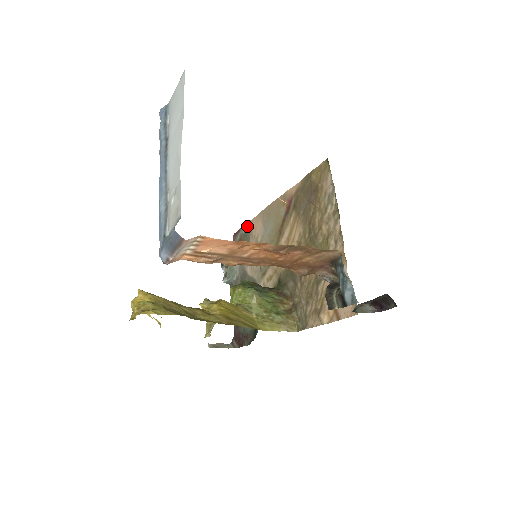
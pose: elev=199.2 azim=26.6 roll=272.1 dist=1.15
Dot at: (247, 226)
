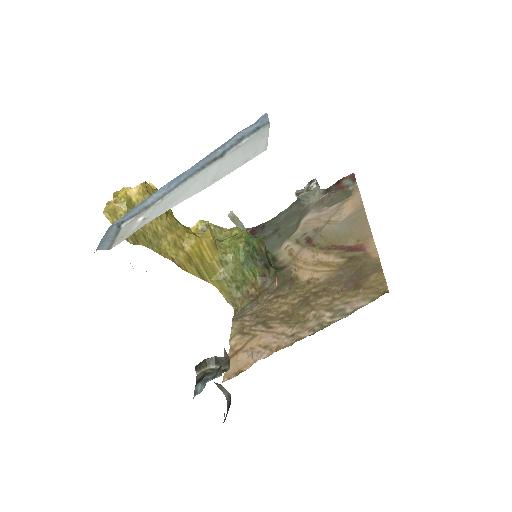
Dot at: (355, 191)
